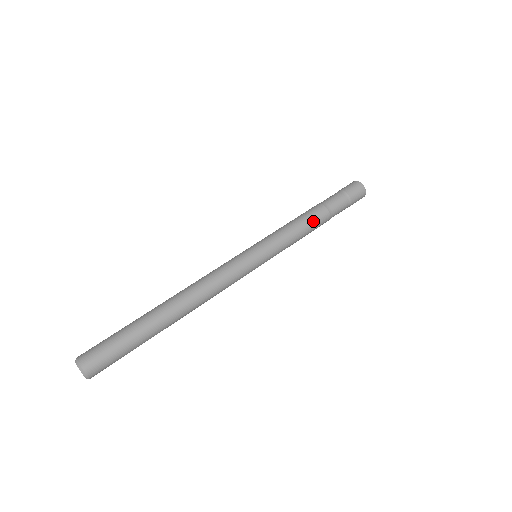
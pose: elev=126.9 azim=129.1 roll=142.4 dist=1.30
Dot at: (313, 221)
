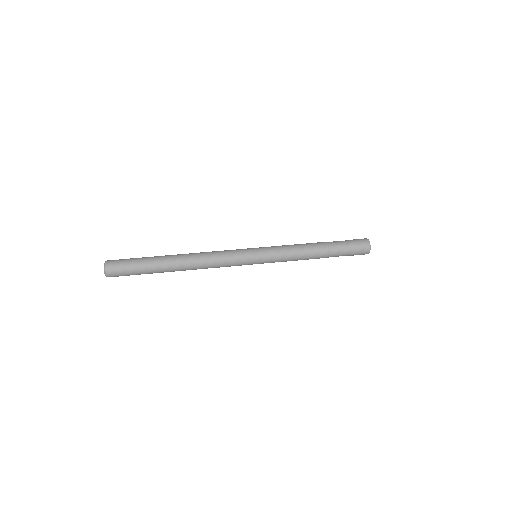
Dot at: (311, 250)
